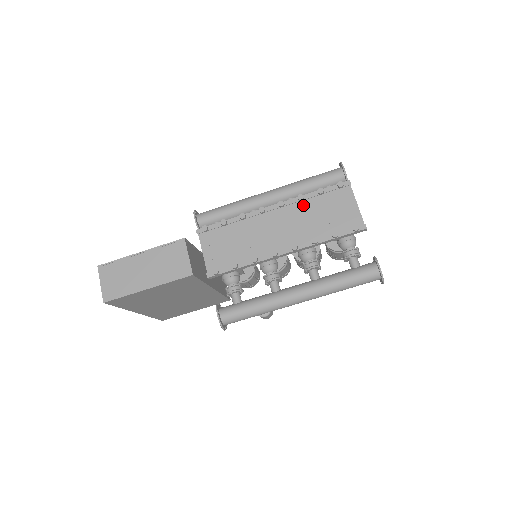
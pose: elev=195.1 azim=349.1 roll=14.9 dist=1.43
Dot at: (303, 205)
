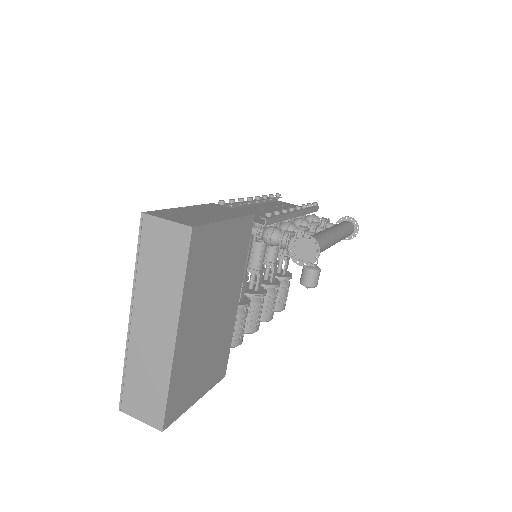
Dot at: (268, 205)
